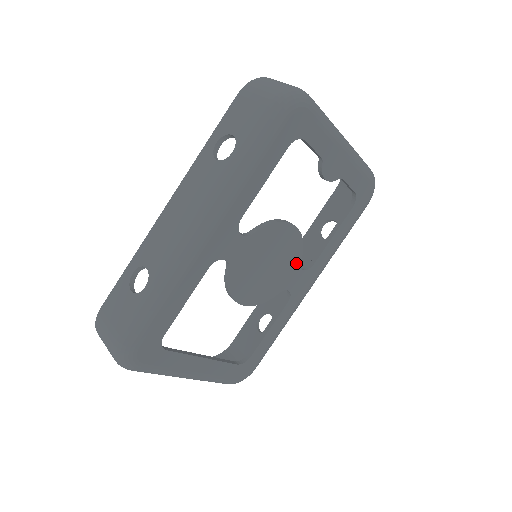
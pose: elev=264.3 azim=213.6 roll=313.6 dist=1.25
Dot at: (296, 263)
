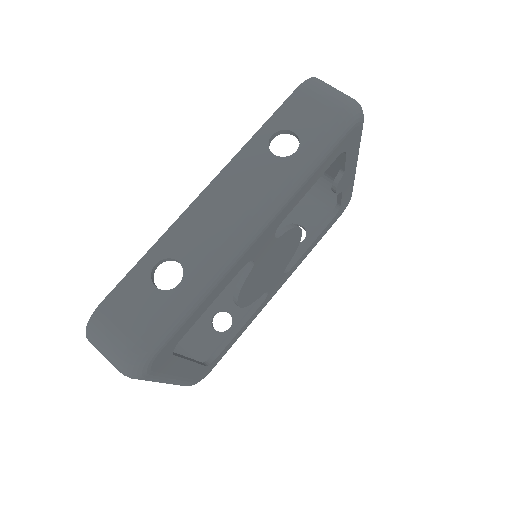
Dot at: (284, 267)
